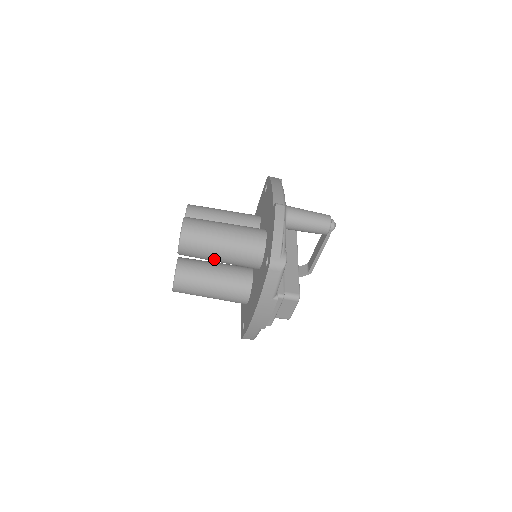
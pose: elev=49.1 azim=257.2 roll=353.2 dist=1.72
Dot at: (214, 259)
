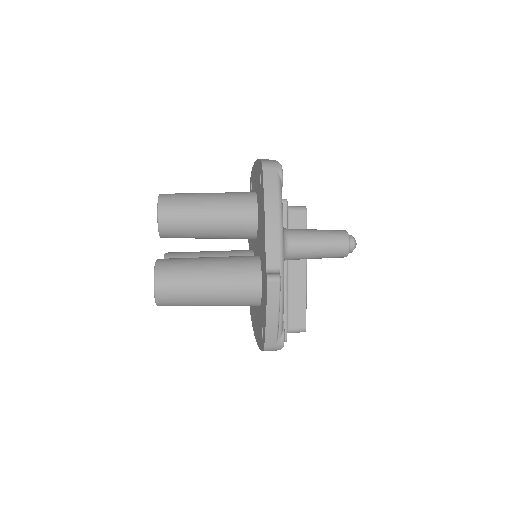
Dot at: occluded
